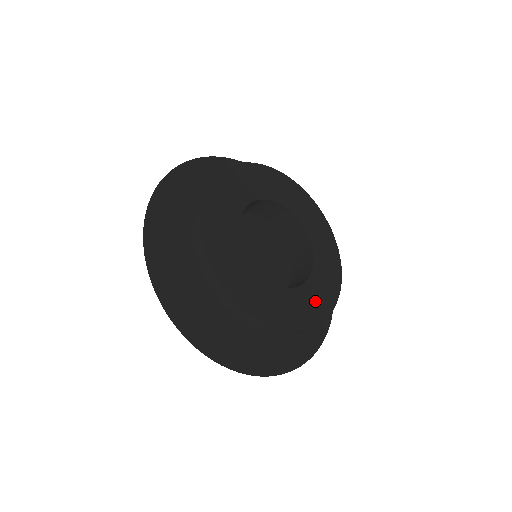
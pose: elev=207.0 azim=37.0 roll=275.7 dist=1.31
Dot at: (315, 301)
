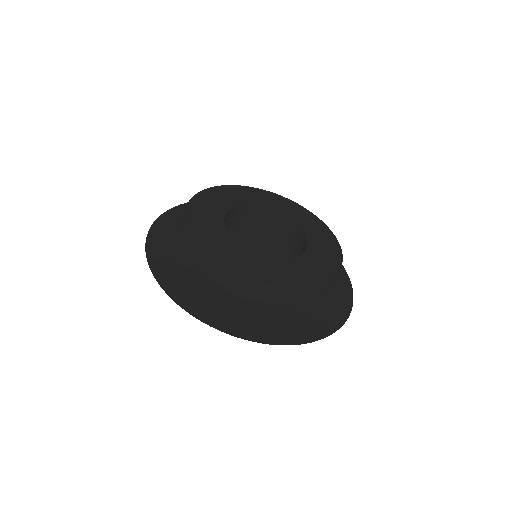
Dot at: (256, 266)
